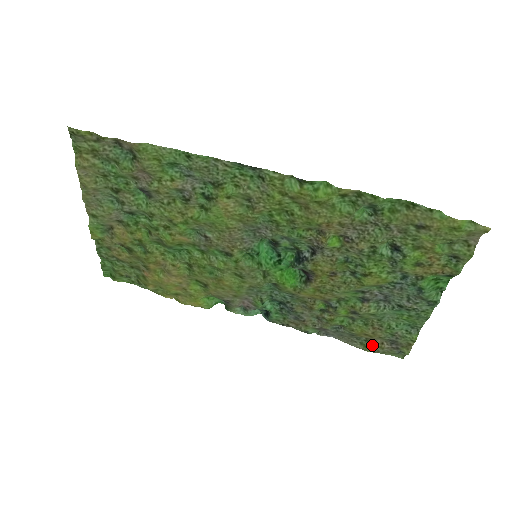
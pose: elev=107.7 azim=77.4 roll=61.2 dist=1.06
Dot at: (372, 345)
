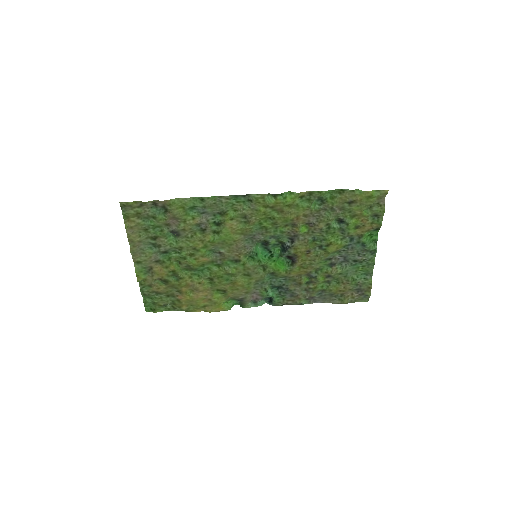
Dot at: (346, 298)
